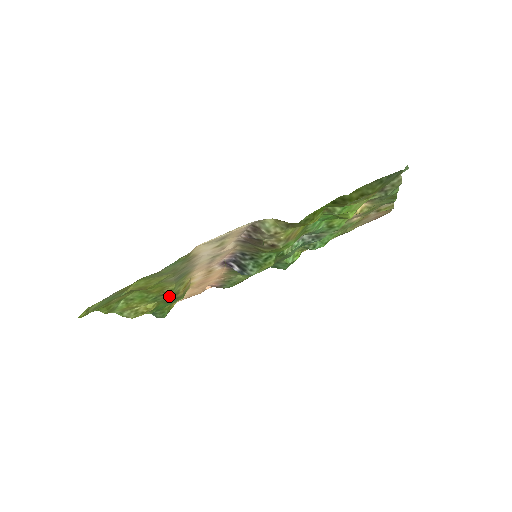
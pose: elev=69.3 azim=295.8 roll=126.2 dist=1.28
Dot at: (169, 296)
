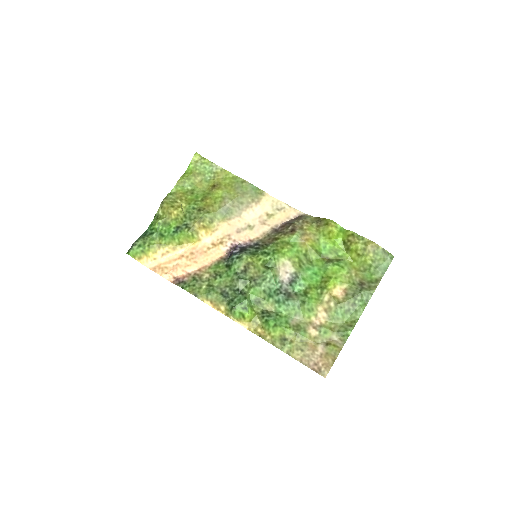
Dot at: (196, 217)
